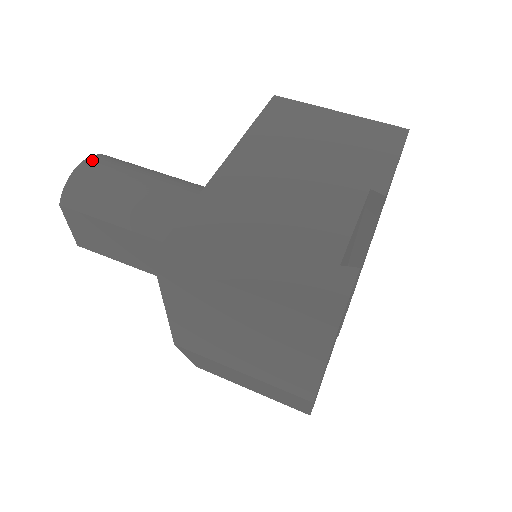
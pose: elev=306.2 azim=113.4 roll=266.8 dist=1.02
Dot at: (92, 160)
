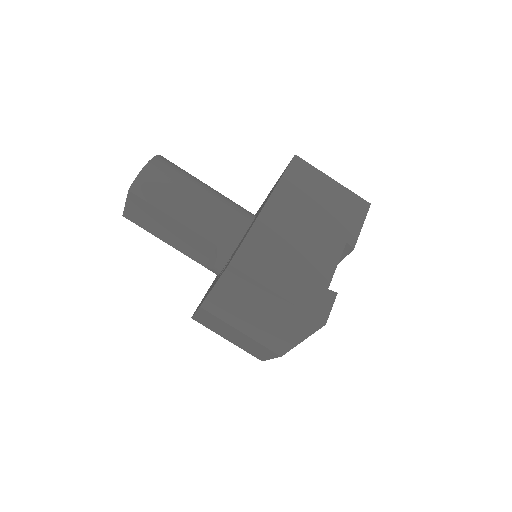
Dot at: (156, 161)
